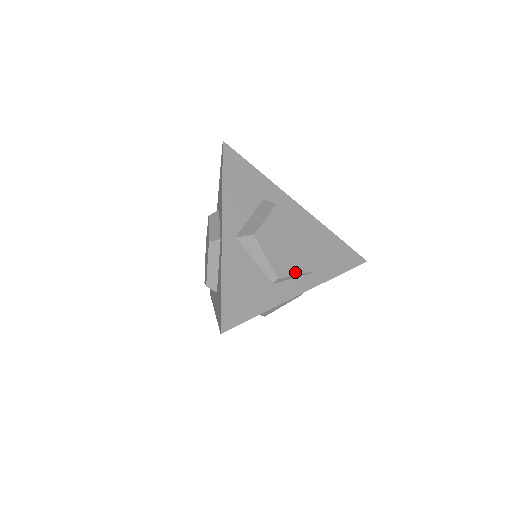
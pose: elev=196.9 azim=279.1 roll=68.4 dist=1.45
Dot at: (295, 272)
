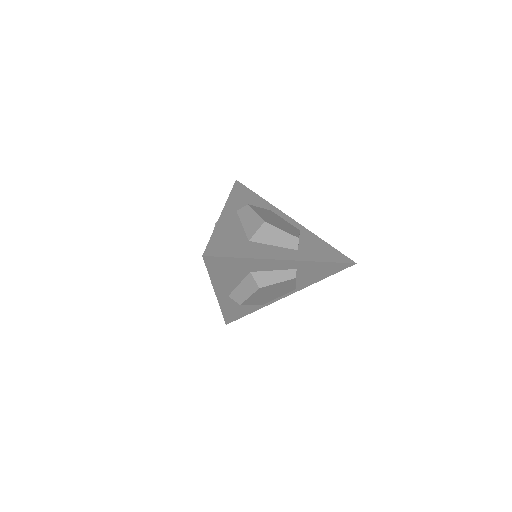
Dot at: occluded
